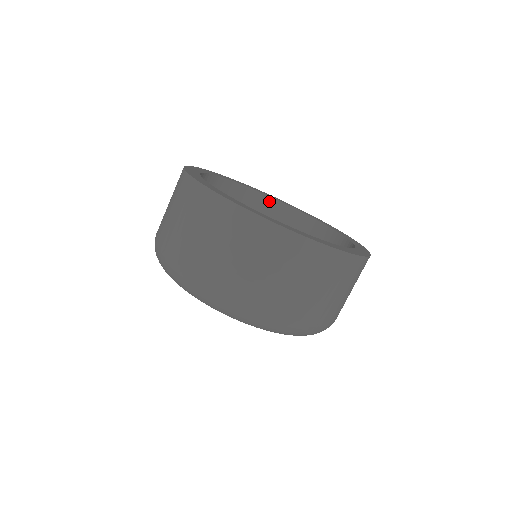
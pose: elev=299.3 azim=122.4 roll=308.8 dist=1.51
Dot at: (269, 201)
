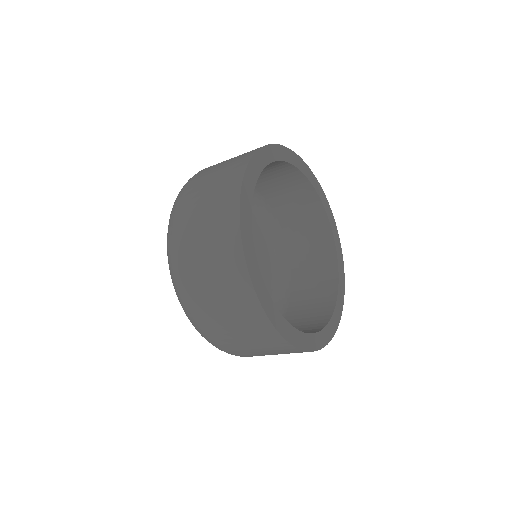
Dot at: (322, 214)
